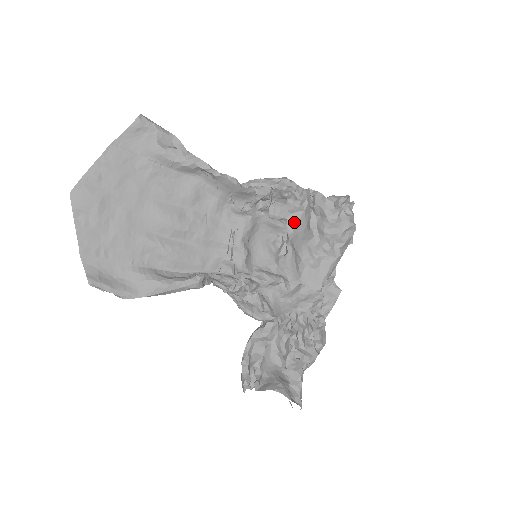
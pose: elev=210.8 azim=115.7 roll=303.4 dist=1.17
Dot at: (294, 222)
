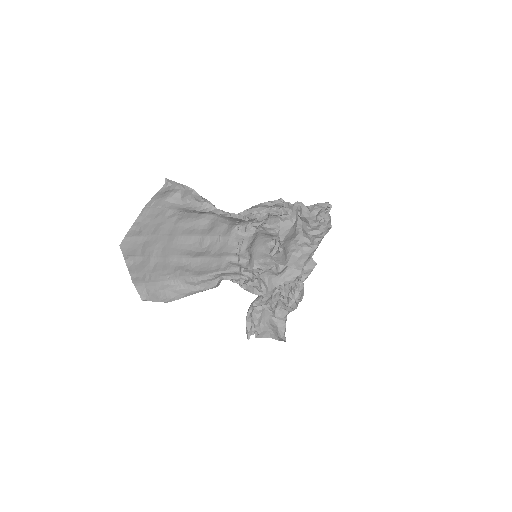
Dot at: (285, 233)
